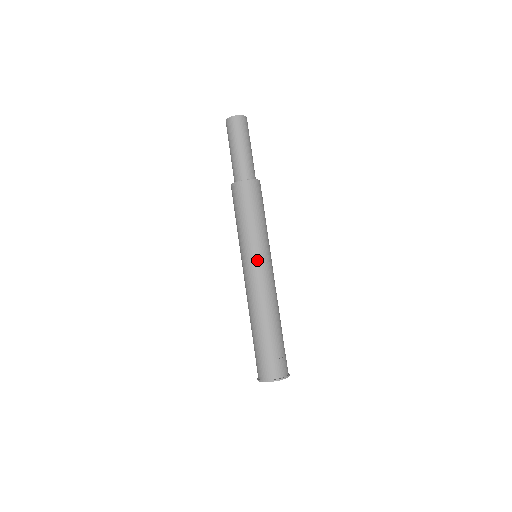
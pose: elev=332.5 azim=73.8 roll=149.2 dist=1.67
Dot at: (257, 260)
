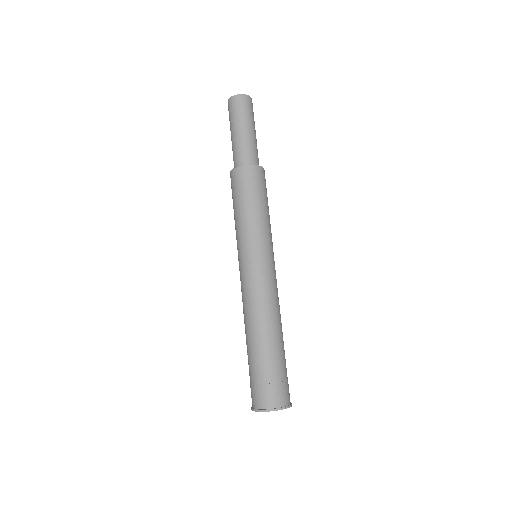
Dot at: (258, 258)
